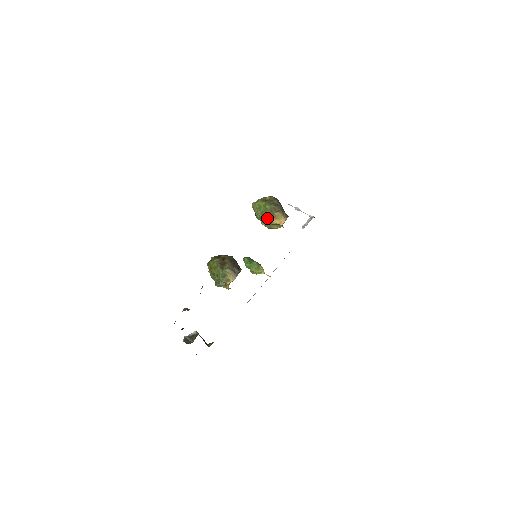
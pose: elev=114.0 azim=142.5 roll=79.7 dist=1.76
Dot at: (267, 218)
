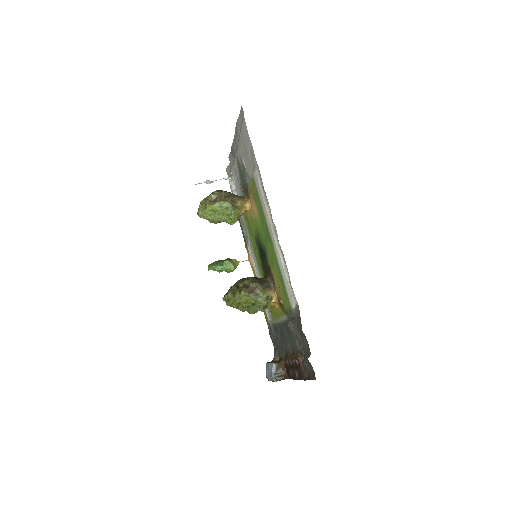
Dot at: (236, 215)
